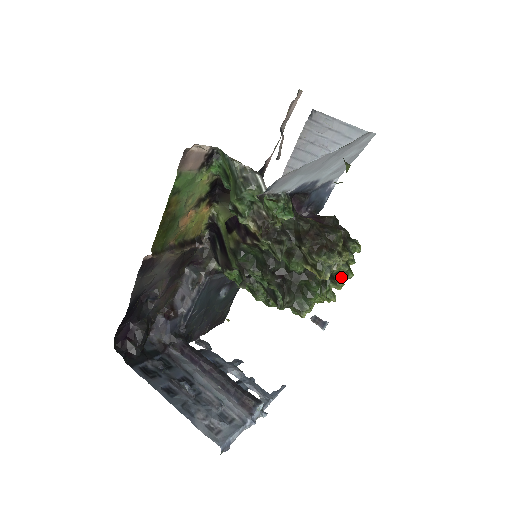
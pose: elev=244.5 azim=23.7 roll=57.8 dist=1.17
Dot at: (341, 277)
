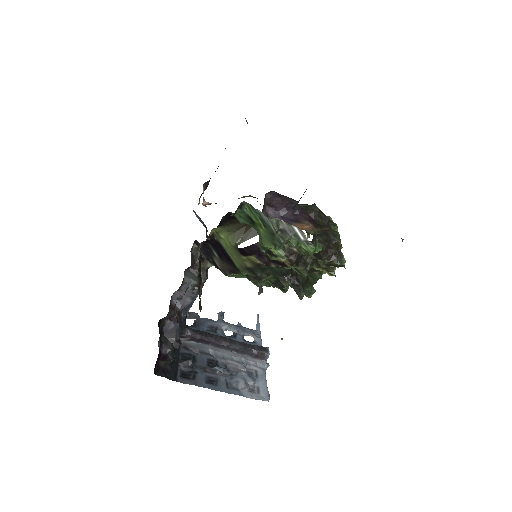
Dot at: occluded
